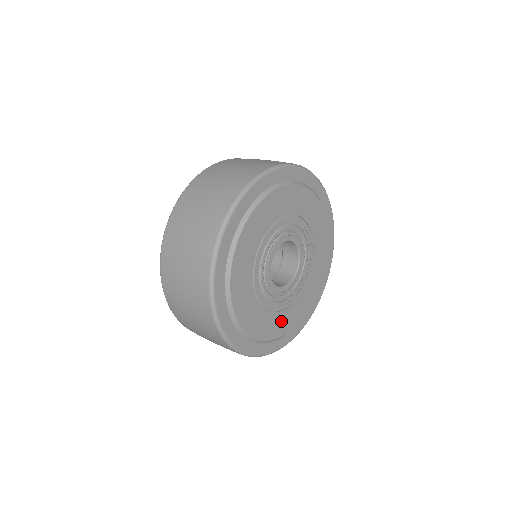
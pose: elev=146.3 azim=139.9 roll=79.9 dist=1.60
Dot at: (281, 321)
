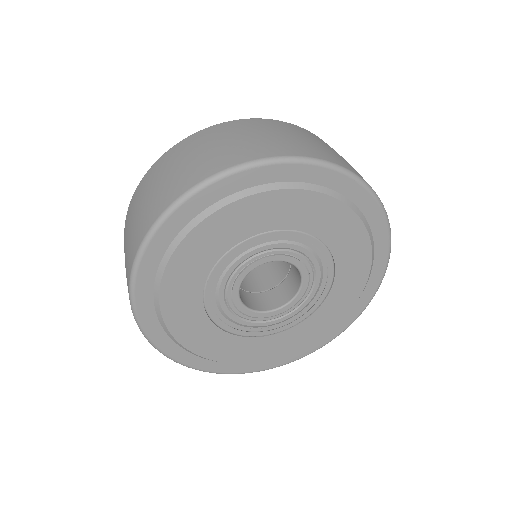
Dot at: (267, 345)
